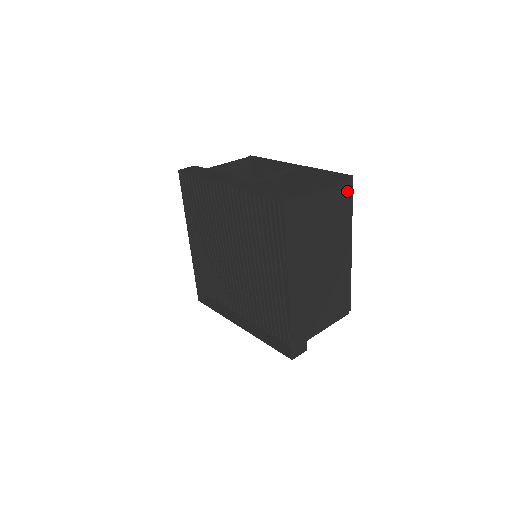
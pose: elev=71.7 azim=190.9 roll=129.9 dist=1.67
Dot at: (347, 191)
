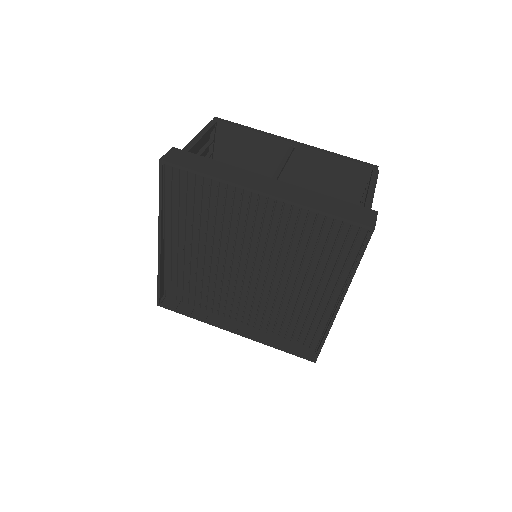
Dot at: occluded
